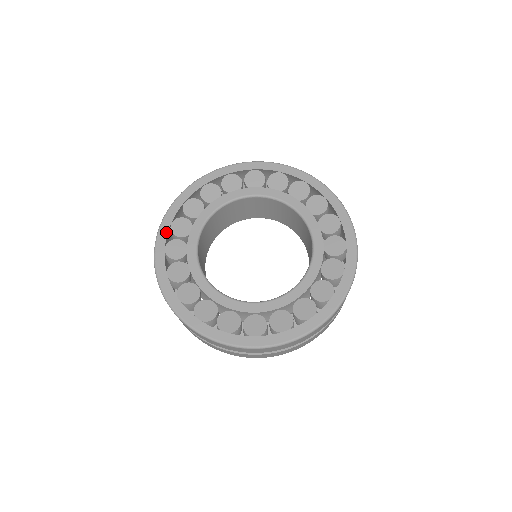
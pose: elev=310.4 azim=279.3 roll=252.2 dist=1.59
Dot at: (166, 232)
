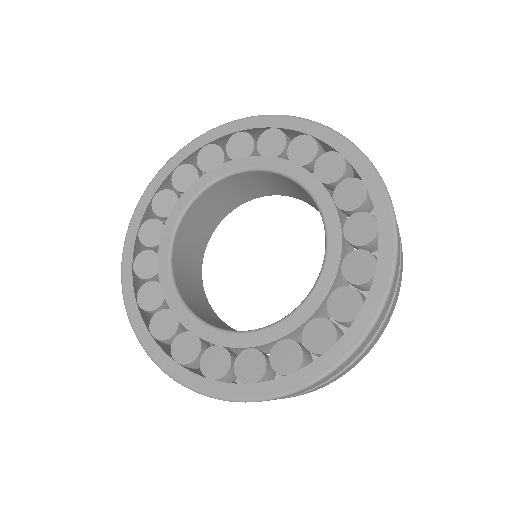
Dot at: (165, 176)
